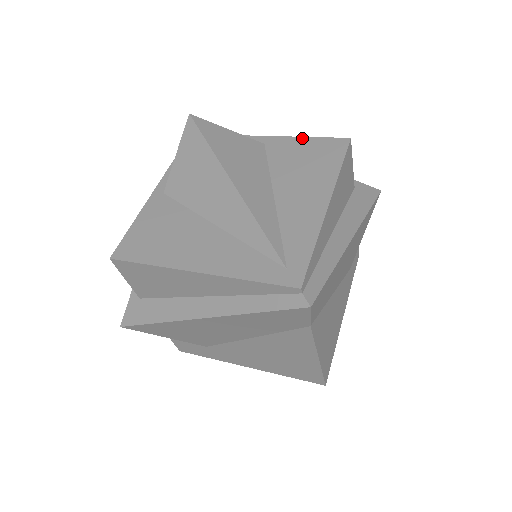
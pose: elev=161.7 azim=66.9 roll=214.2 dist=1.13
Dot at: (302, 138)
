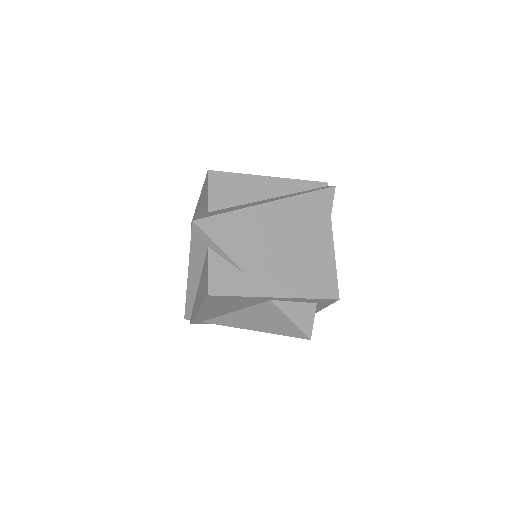
Dot at: occluded
